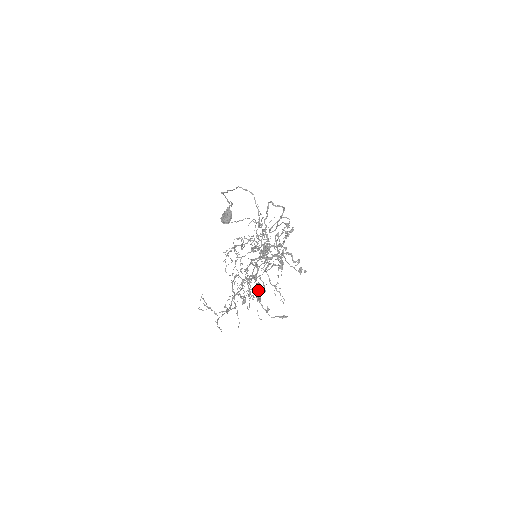
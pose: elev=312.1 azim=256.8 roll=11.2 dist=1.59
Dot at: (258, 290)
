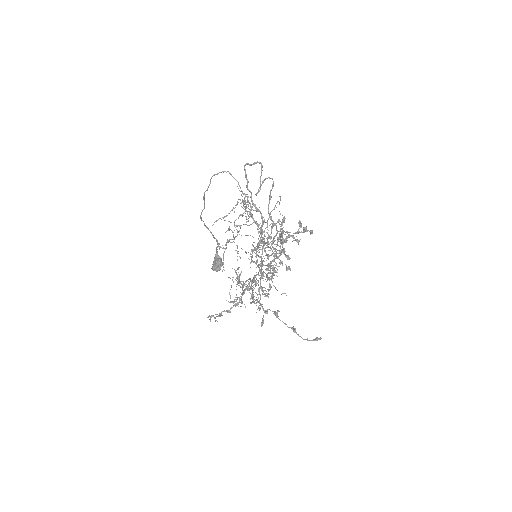
Dot at: (270, 278)
